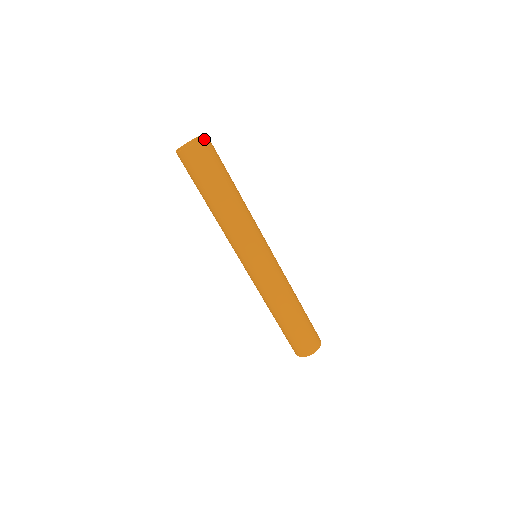
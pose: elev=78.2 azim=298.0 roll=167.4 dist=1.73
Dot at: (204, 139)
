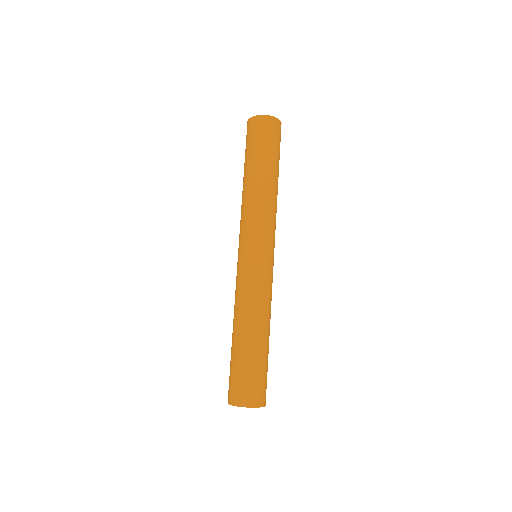
Dot at: (278, 120)
